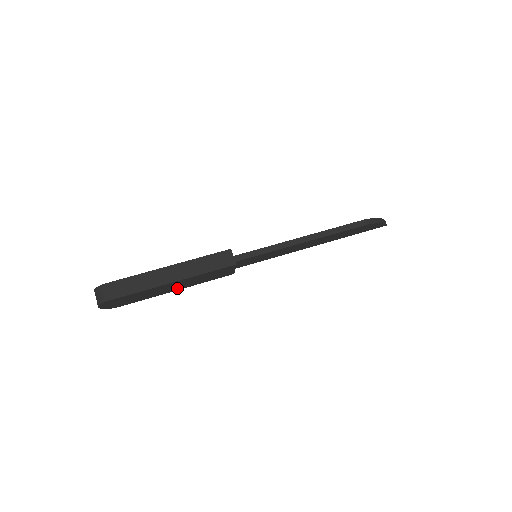
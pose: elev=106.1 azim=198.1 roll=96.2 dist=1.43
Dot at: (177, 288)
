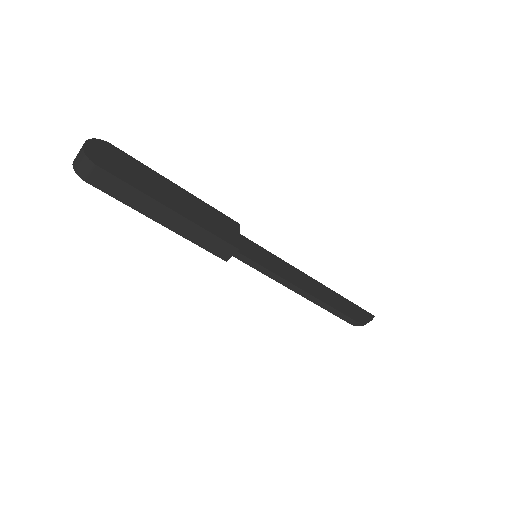
Dot at: occluded
